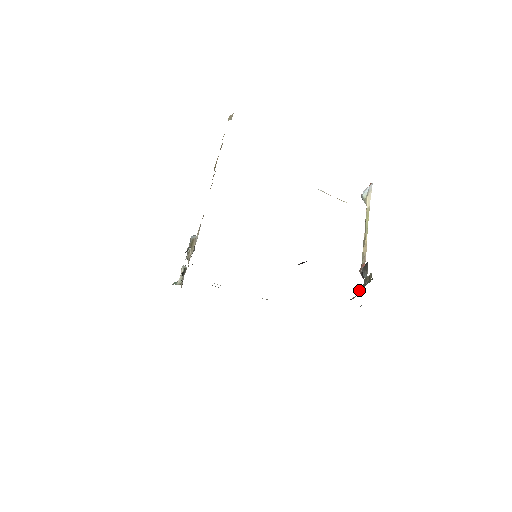
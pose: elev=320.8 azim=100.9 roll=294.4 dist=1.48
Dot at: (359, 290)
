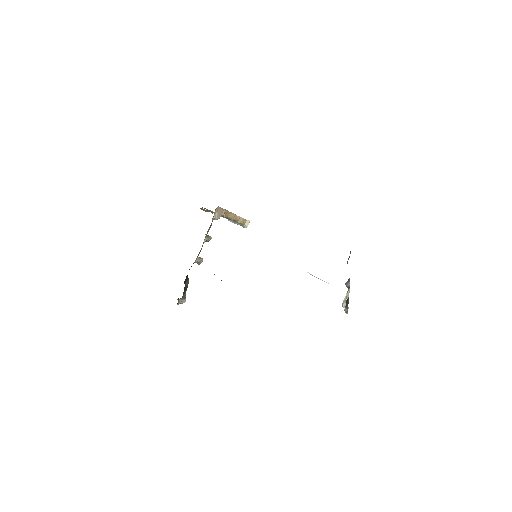
Dot at: occluded
